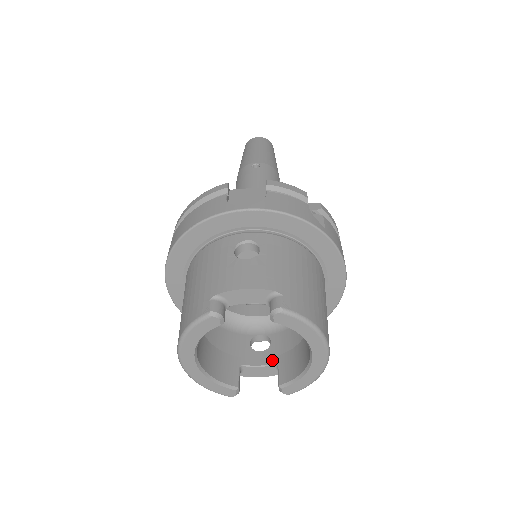
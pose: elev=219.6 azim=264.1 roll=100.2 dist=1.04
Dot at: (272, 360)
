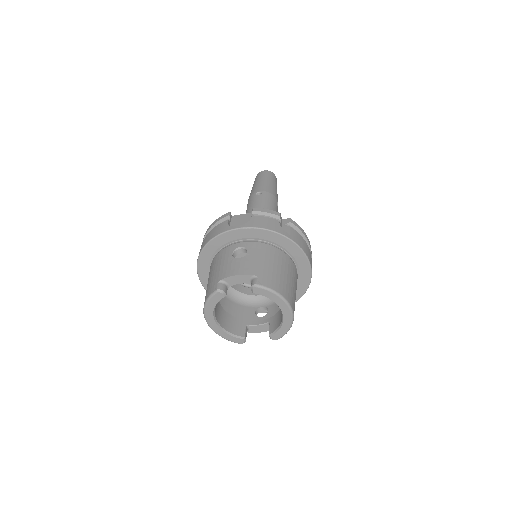
Dot at: (266, 321)
